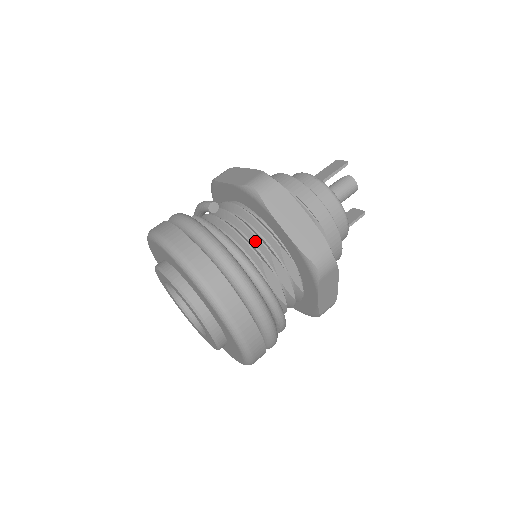
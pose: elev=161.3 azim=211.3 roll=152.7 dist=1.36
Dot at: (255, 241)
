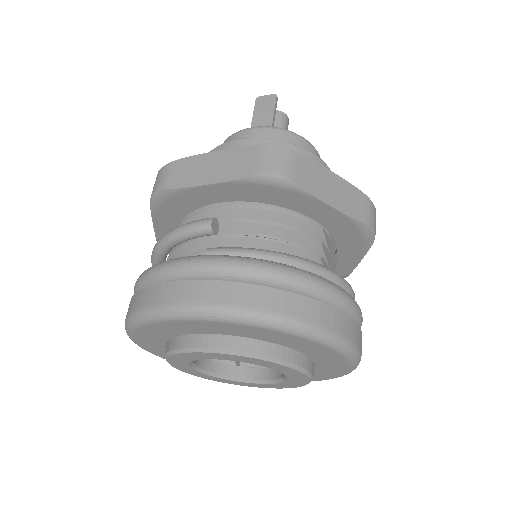
Dot at: (297, 239)
